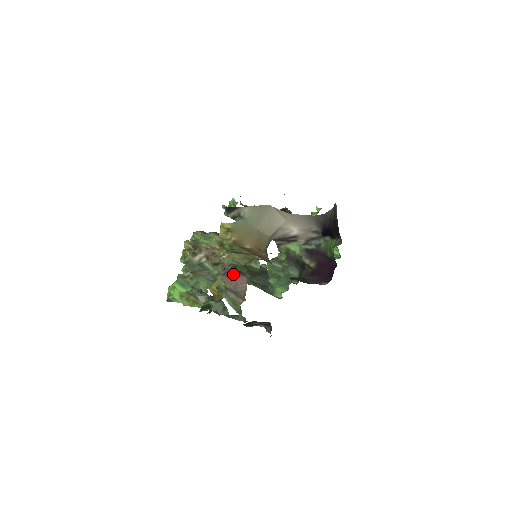
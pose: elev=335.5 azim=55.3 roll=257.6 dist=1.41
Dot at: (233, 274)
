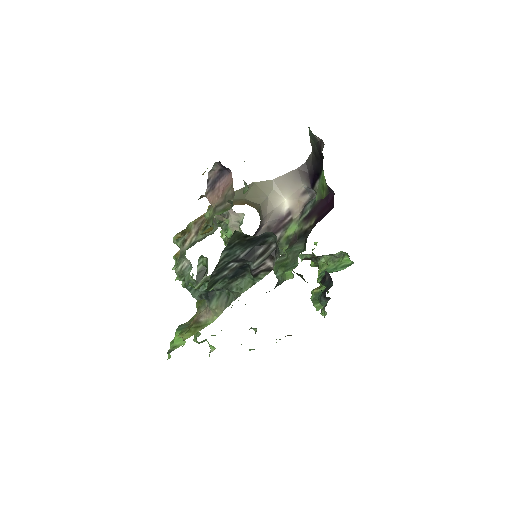
Dot at: (217, 181)
